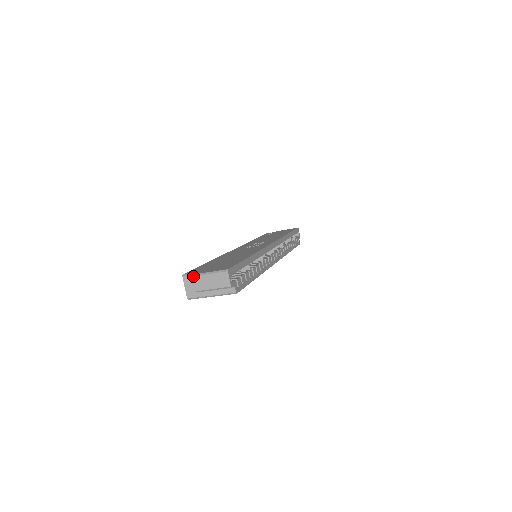
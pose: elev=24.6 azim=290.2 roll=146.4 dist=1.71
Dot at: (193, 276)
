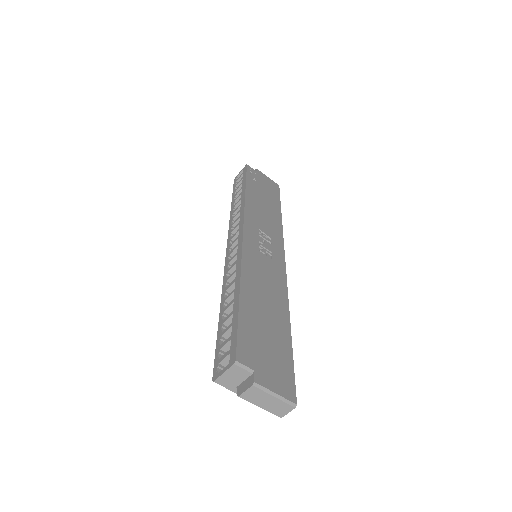
Dot at: (254, 386)
